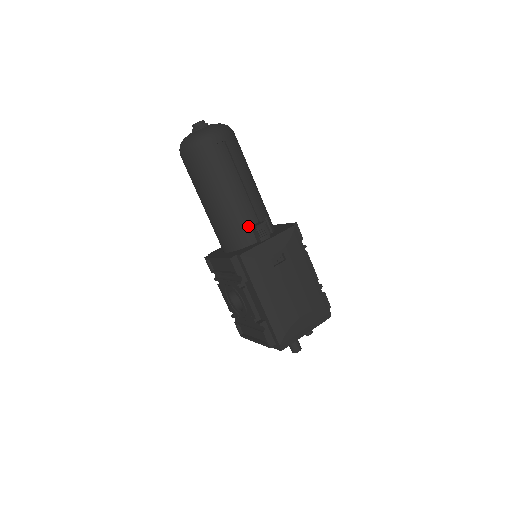
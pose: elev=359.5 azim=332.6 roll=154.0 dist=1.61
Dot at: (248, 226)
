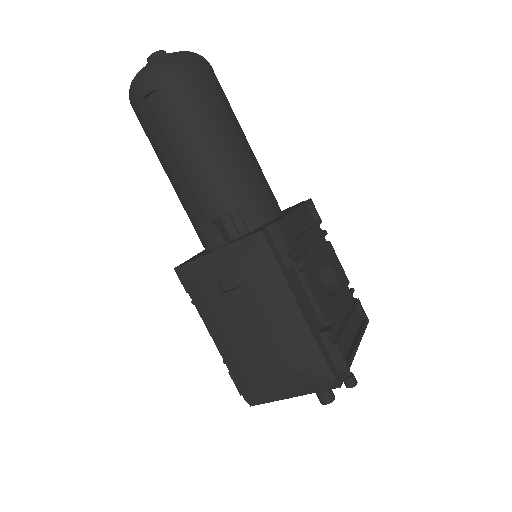
Dot at: (203, 222)
